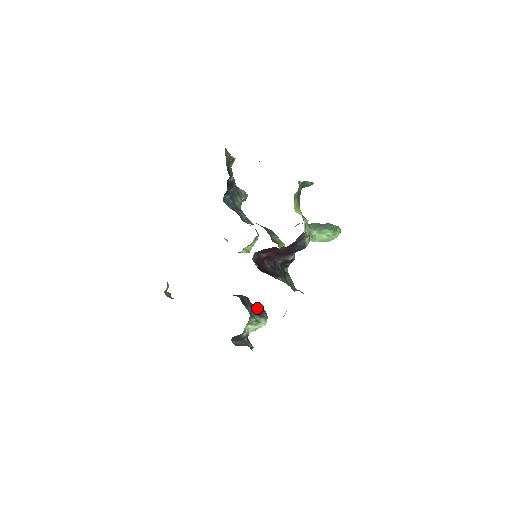
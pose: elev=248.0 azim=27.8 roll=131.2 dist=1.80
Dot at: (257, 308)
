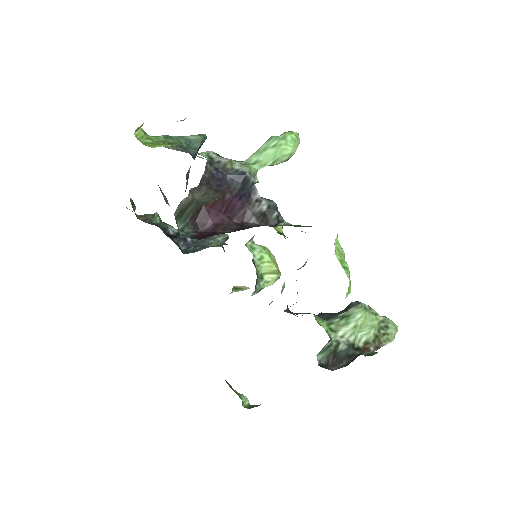
Dot at: occluded
